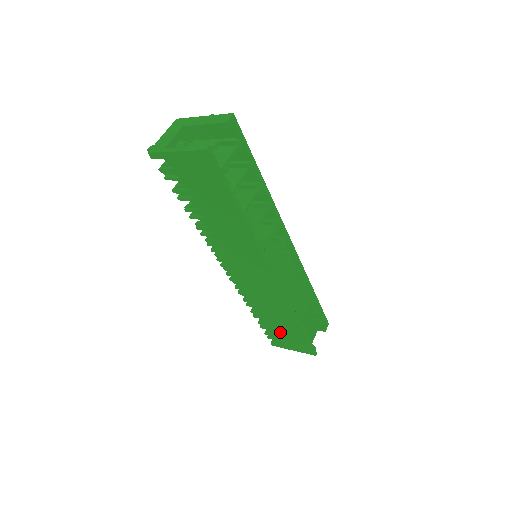
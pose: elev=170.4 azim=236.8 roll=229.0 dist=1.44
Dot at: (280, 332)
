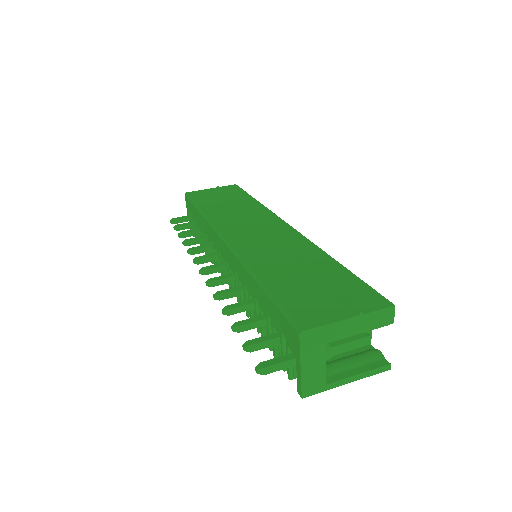
Dot at: occluded
